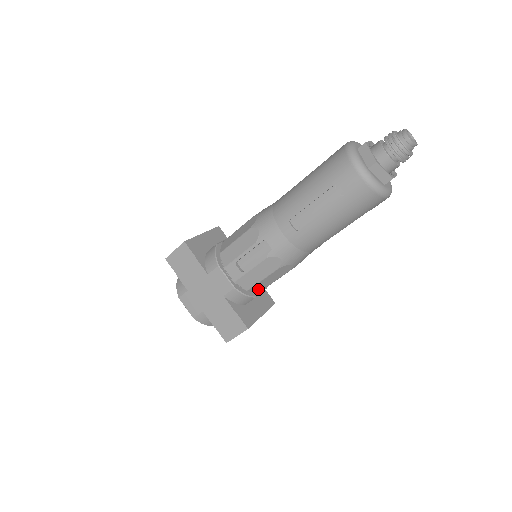
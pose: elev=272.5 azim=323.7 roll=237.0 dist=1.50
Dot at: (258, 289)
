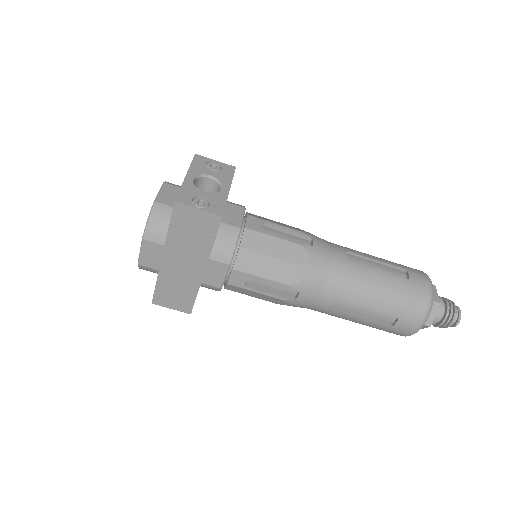
Dot at: occluded
